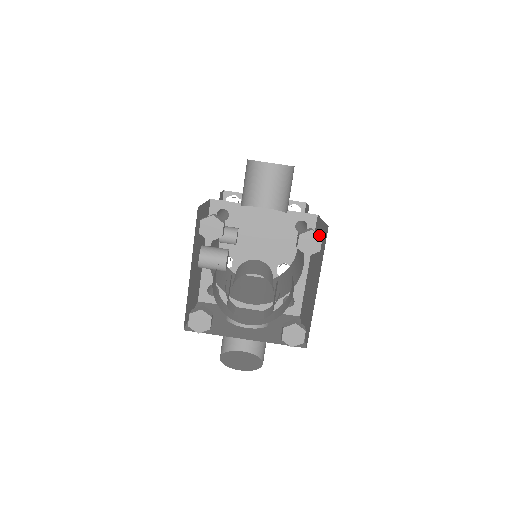
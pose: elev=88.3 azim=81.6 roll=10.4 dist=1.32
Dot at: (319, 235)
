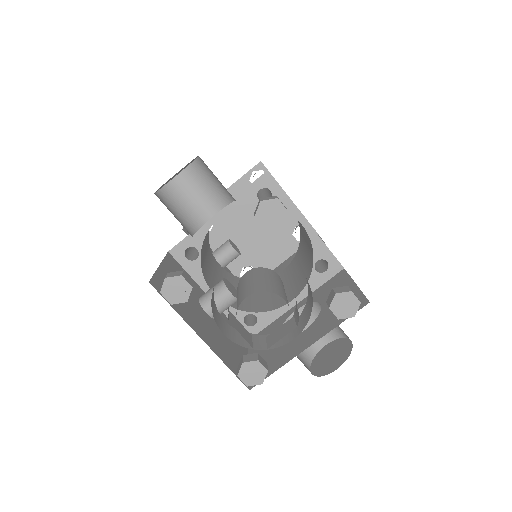
Dot at: (272, 199)
